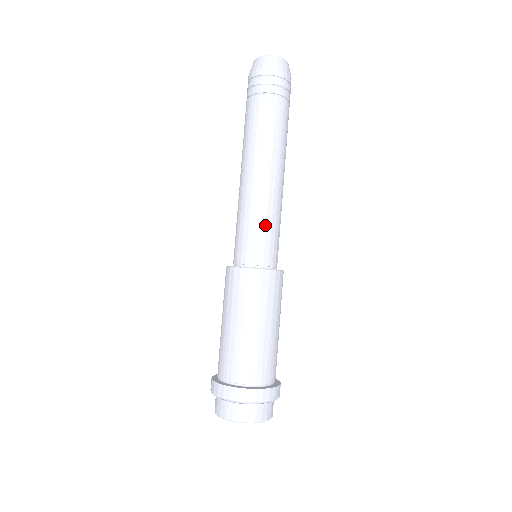
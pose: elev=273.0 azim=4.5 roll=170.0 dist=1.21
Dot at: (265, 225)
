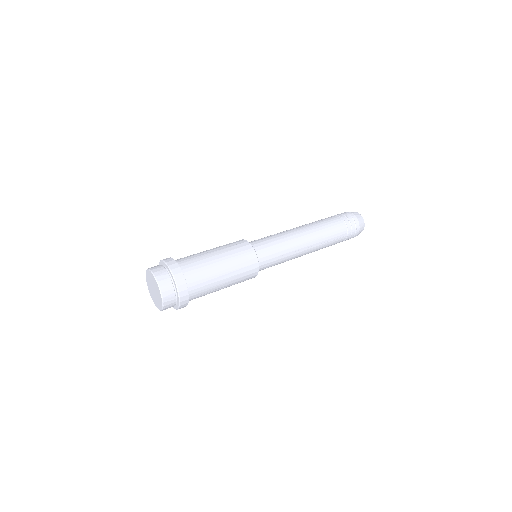
Dot at: (269, 236)
